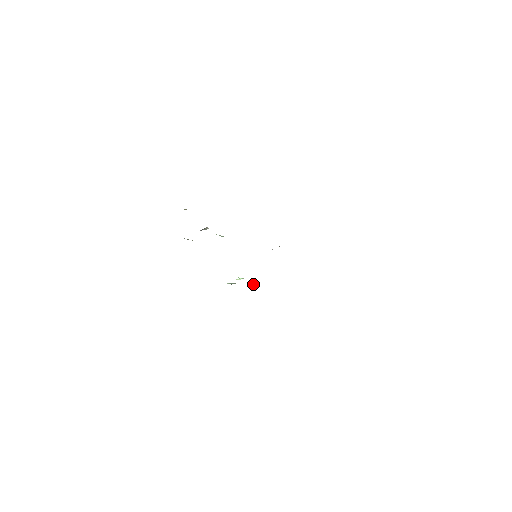
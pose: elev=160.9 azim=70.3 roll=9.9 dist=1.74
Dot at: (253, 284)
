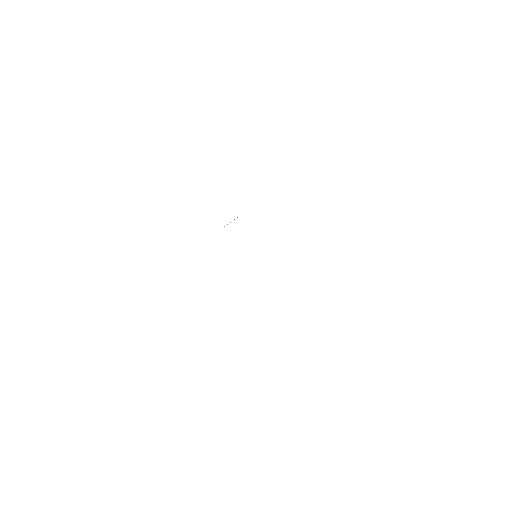
Dot at: occluded
